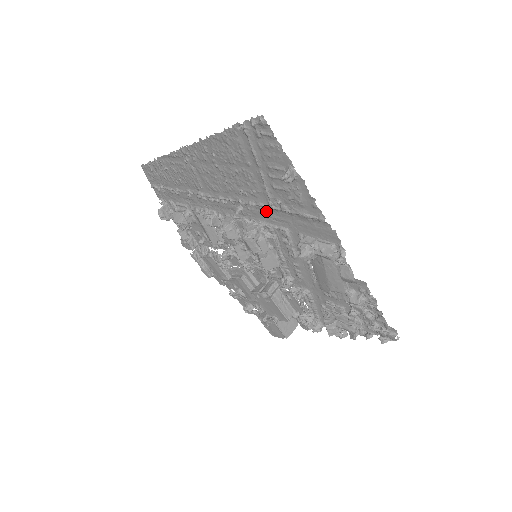
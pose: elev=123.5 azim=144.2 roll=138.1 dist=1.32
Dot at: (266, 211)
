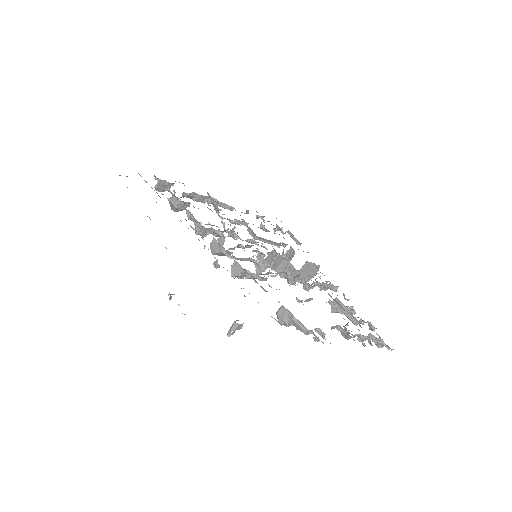
Dot at: occluded
